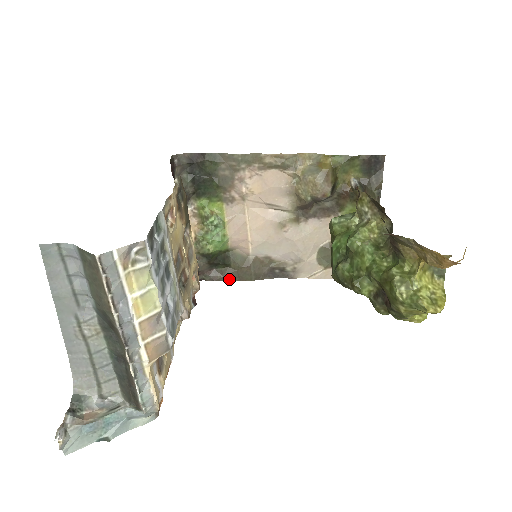
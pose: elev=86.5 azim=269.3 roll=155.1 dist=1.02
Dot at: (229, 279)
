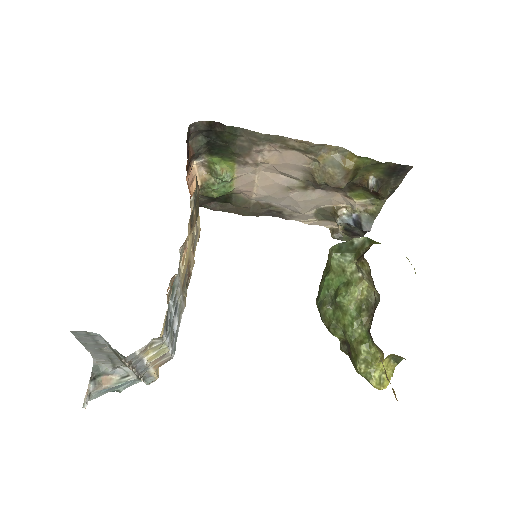
Dot at: (227, 211)
